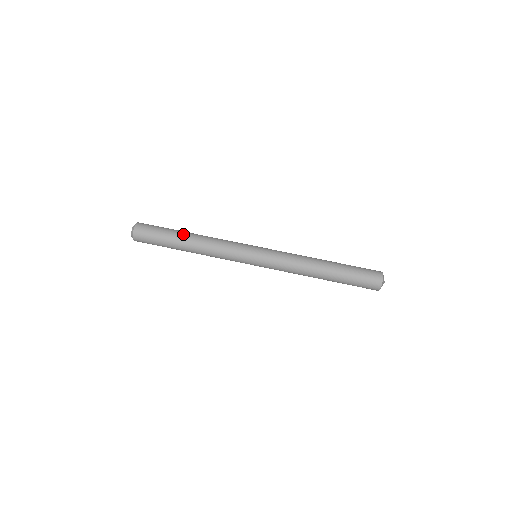
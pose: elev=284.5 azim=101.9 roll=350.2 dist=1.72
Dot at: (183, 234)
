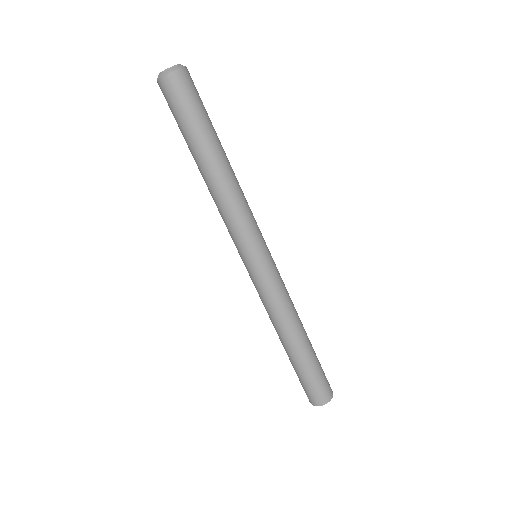
Dot at: (213, 151)
